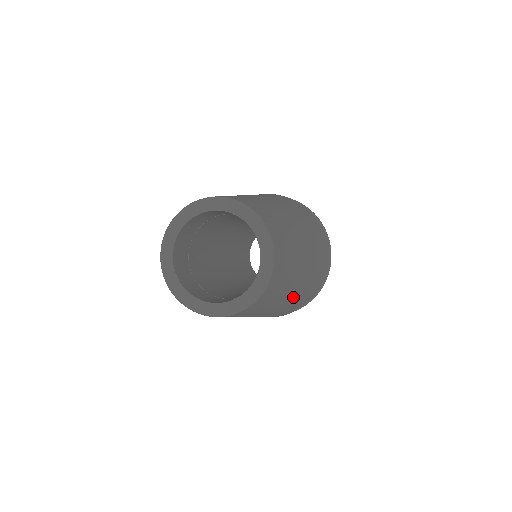
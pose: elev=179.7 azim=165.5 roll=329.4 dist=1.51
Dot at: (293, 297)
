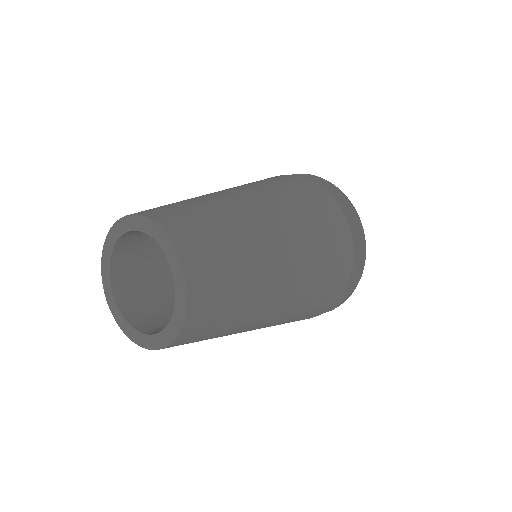
Dot at: (289, 285)
